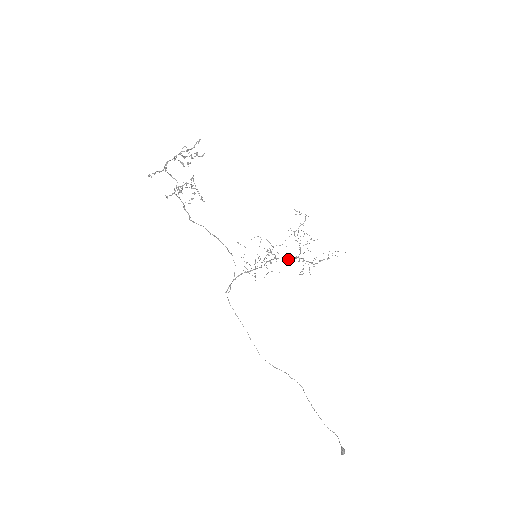
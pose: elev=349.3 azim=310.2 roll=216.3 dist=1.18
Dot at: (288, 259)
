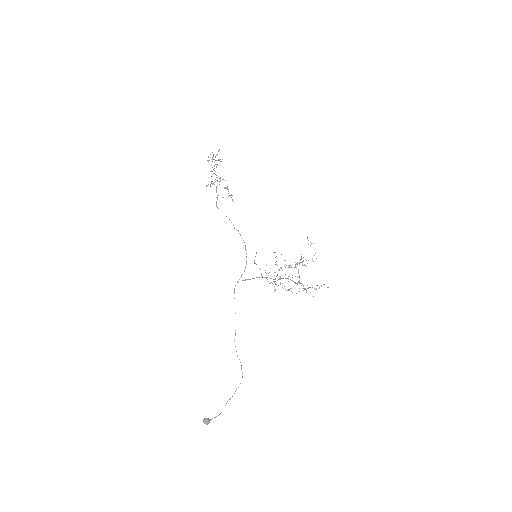
Dot at: occluded
